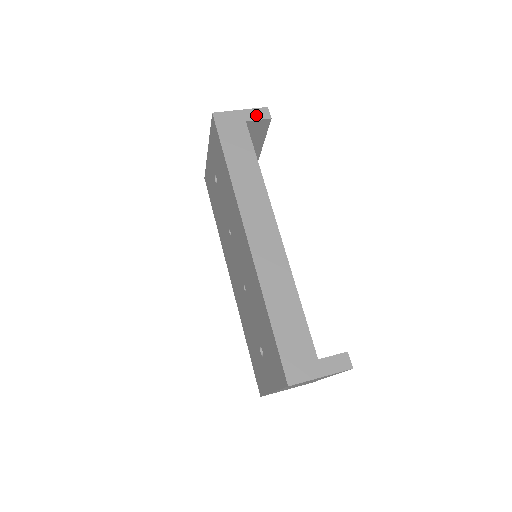
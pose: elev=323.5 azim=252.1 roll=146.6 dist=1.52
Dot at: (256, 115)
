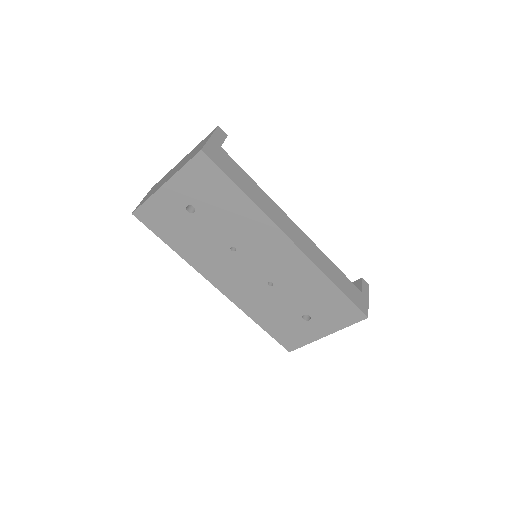
Dot at: (220, 137)
